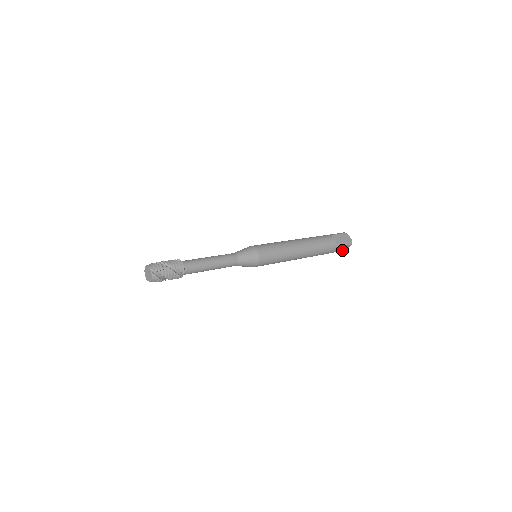
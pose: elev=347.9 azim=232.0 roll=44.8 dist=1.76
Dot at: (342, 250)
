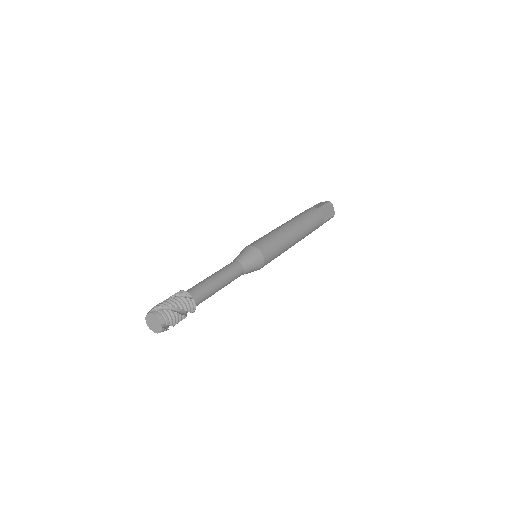
Dot at: occluded
